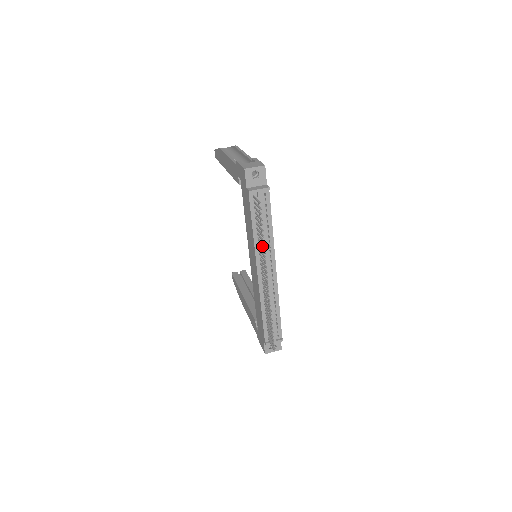
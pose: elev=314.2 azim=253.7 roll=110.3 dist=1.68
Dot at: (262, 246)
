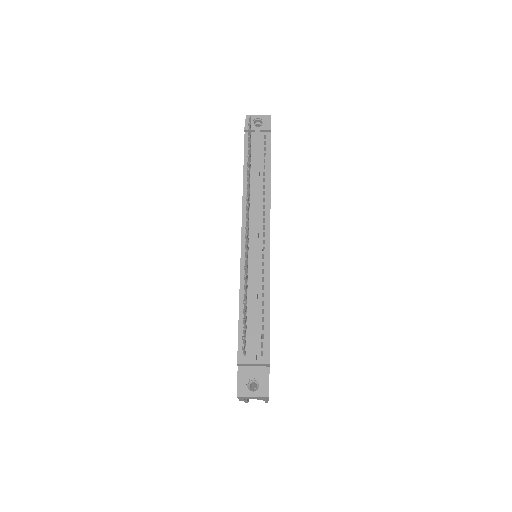
Dot at: (253, 197)
